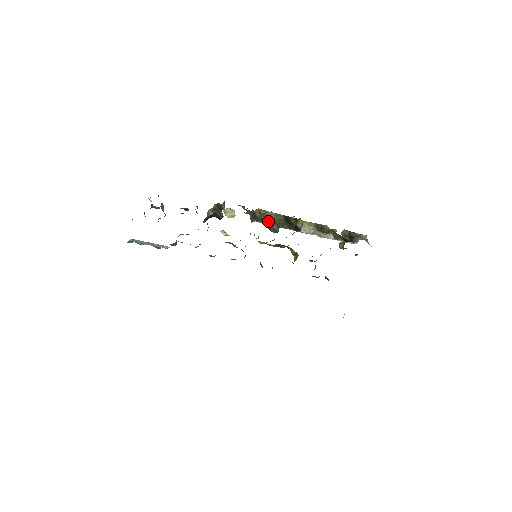
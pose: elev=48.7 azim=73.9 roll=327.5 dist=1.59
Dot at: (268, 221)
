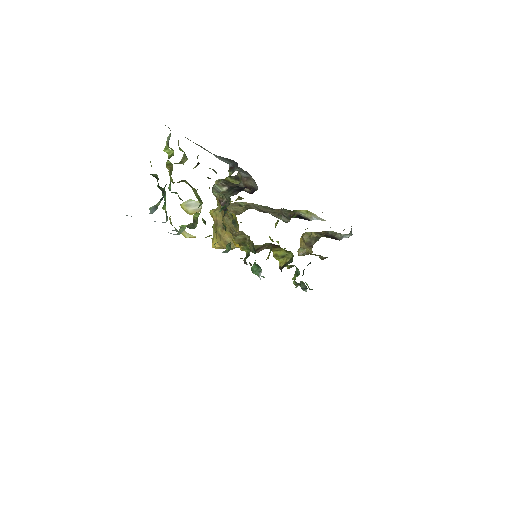
Dot at: (263, 211)
